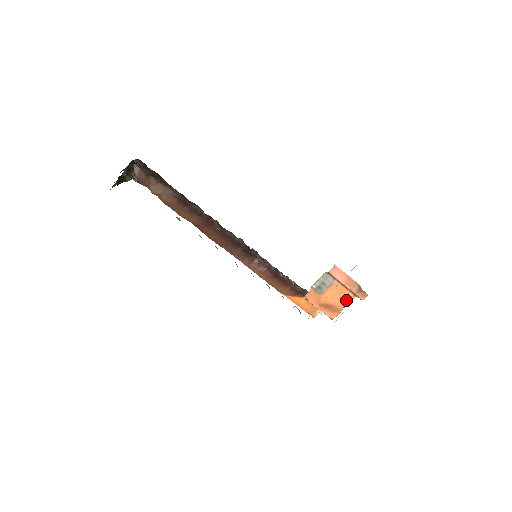
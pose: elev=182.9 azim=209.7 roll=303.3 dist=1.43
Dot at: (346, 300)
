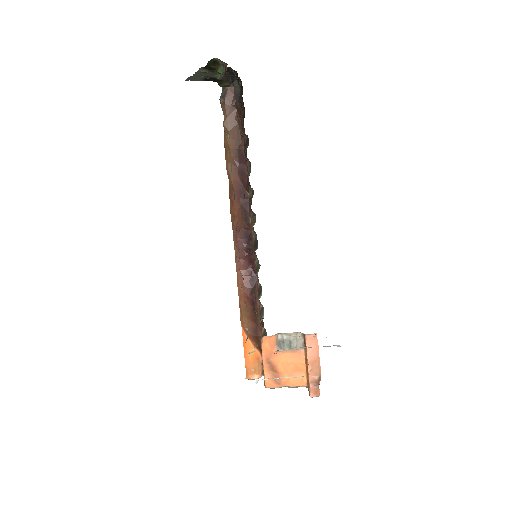
Dot at: (295, 380)
